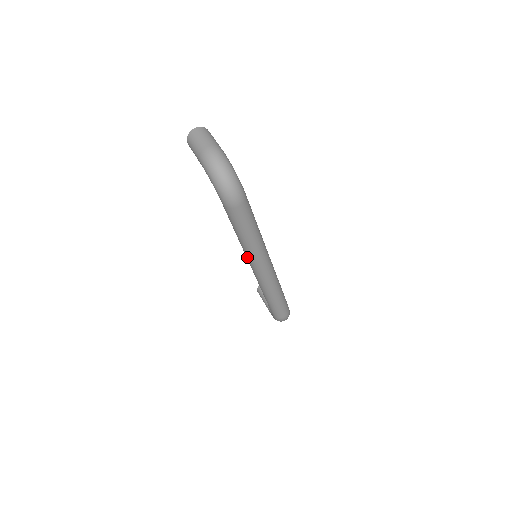
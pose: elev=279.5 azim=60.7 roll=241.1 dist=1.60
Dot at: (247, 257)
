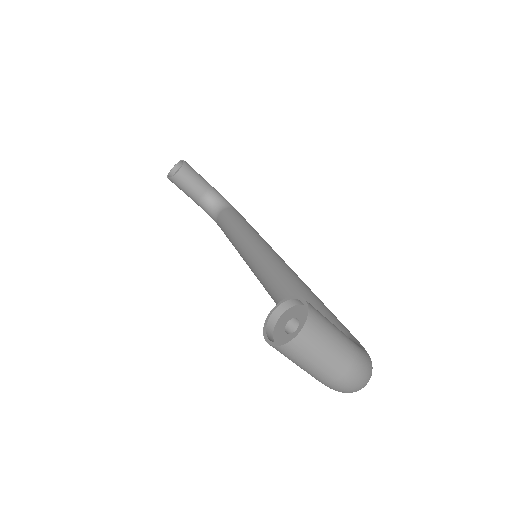
Dot at: occluded
